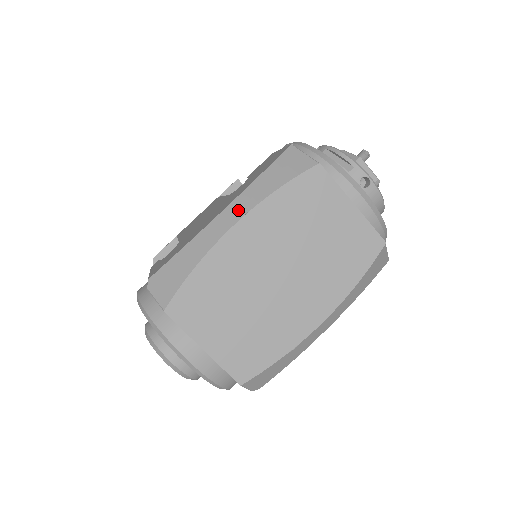
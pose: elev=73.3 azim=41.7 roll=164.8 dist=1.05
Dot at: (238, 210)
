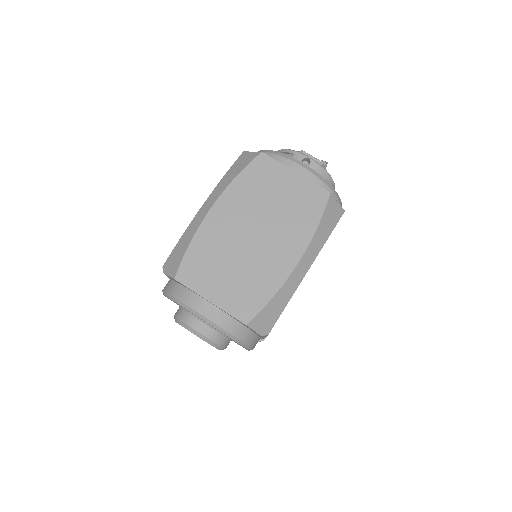
Dot at: (213, 198)
